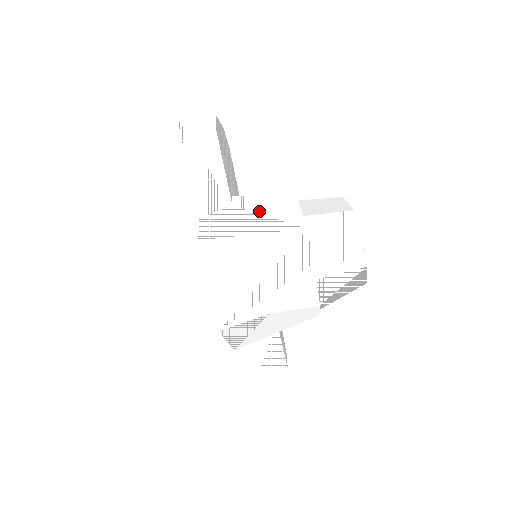
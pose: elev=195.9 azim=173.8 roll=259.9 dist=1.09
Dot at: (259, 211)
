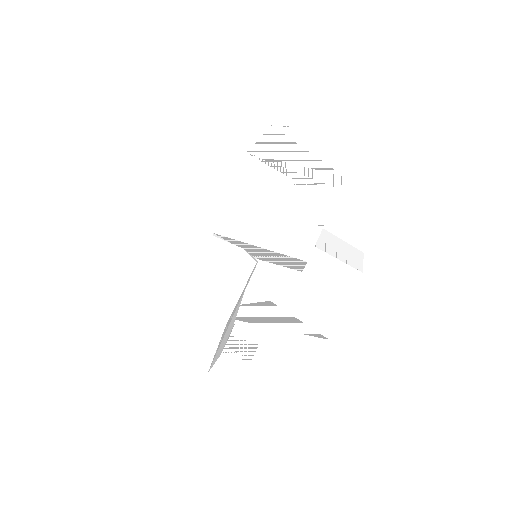
Dot at: occluded
